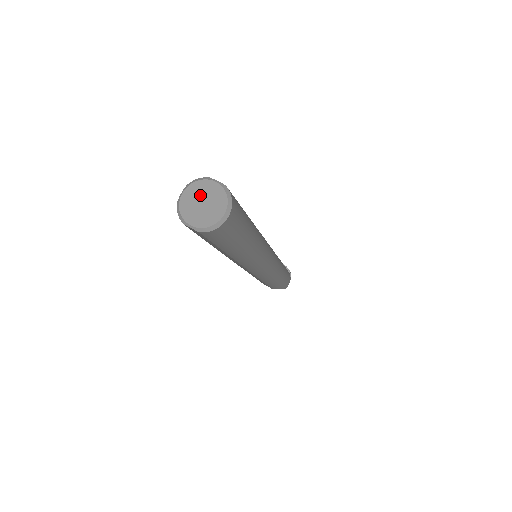
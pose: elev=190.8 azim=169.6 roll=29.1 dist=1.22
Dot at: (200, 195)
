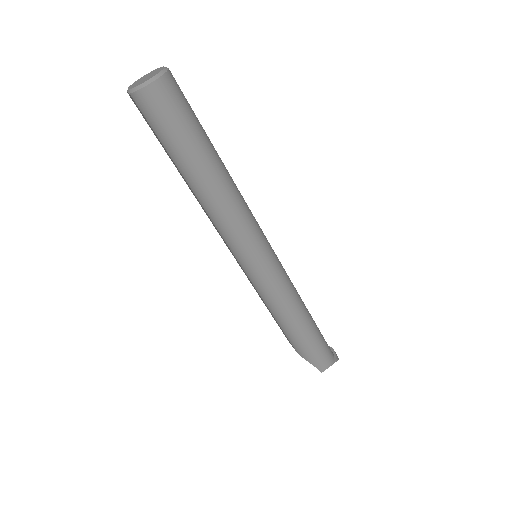
Dot at: (149, 75)
